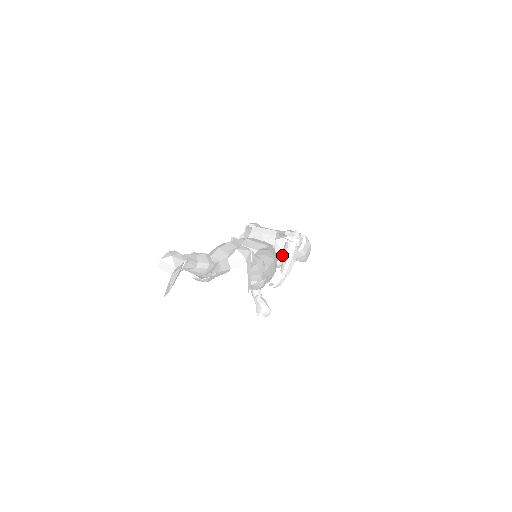
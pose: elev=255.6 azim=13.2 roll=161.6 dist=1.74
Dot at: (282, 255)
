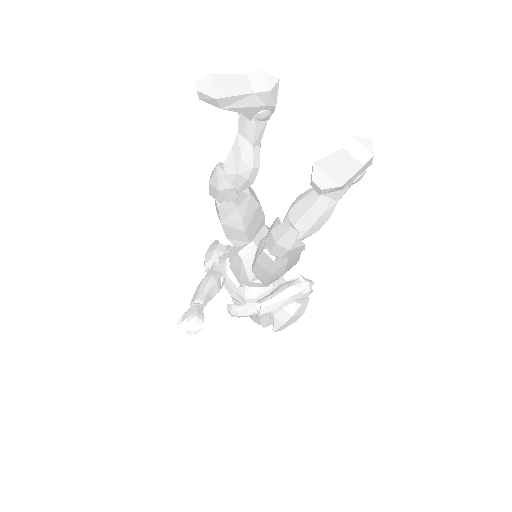
Dot at: (267, 293)
